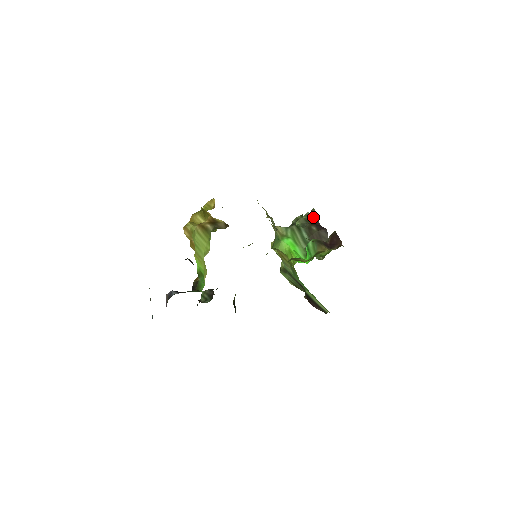
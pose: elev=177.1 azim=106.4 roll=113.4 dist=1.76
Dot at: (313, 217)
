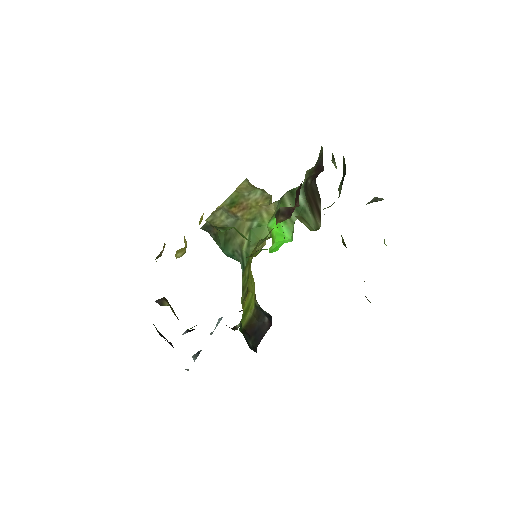
Dot at: (319, 162)
